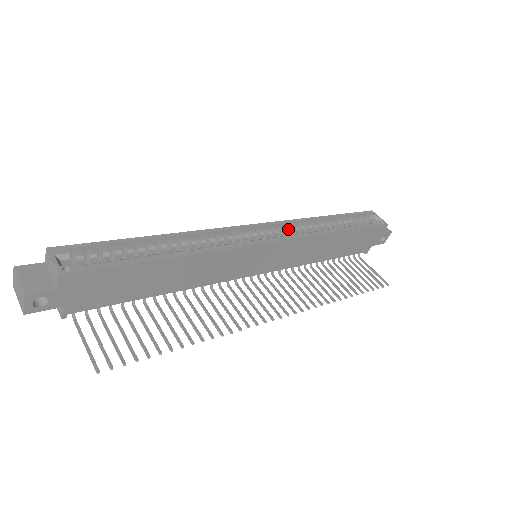
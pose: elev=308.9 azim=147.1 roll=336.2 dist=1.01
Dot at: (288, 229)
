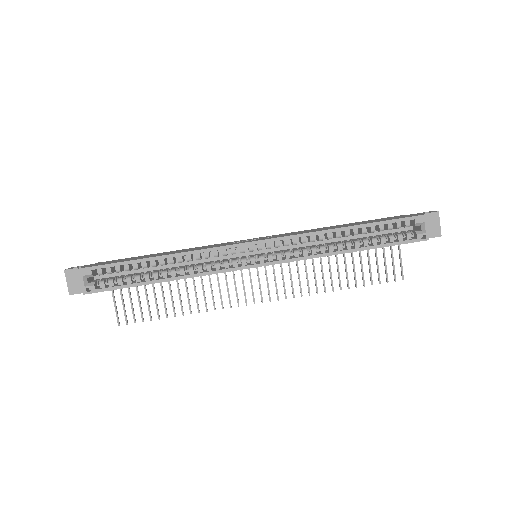
Dot at: (292, 243)
